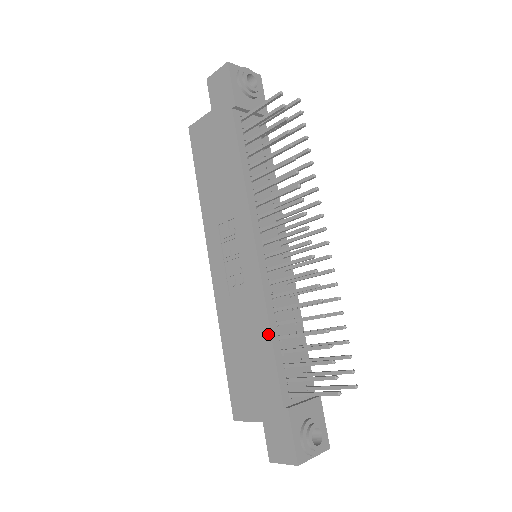
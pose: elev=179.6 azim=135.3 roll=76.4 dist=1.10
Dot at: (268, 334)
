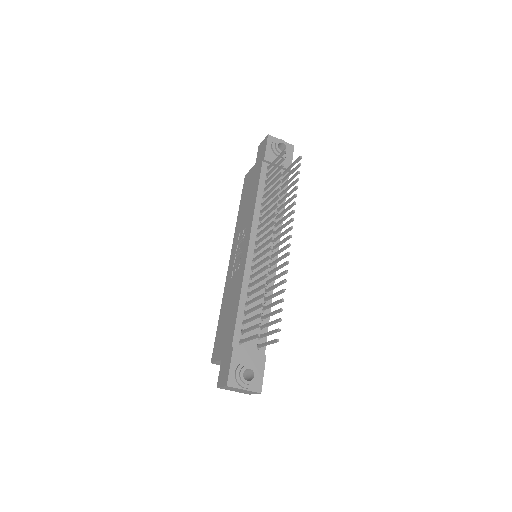
Dot at: (239, 299)
